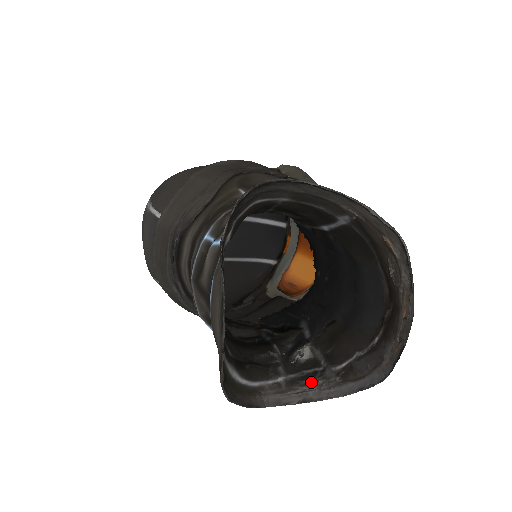
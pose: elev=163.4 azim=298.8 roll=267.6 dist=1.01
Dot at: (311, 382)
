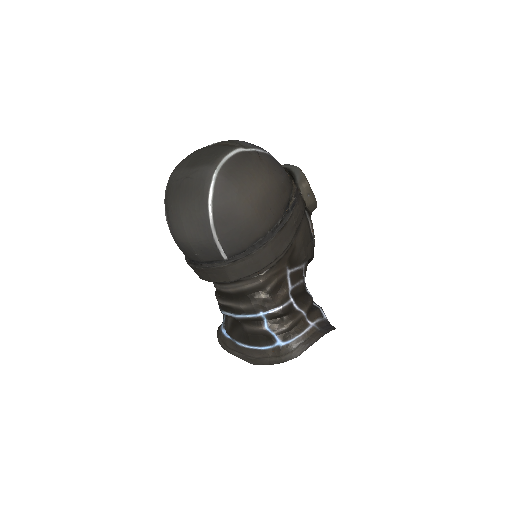
Dot at: occluded
